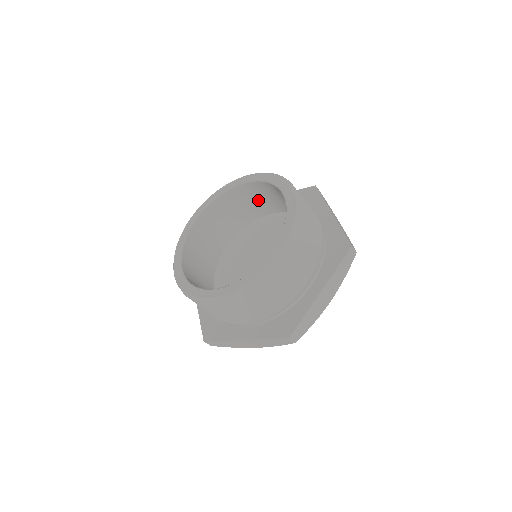
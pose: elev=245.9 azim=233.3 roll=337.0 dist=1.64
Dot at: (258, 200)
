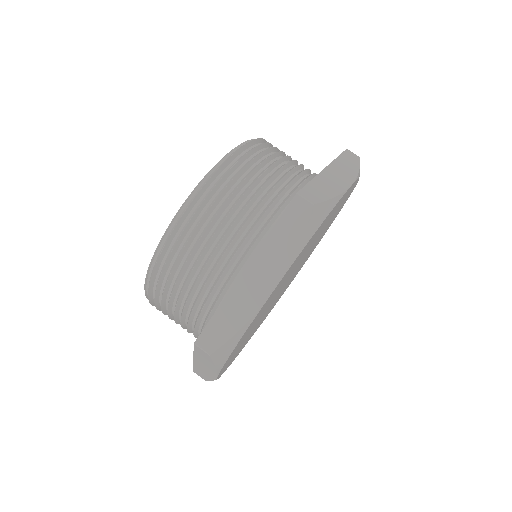
Dot at: occluded
